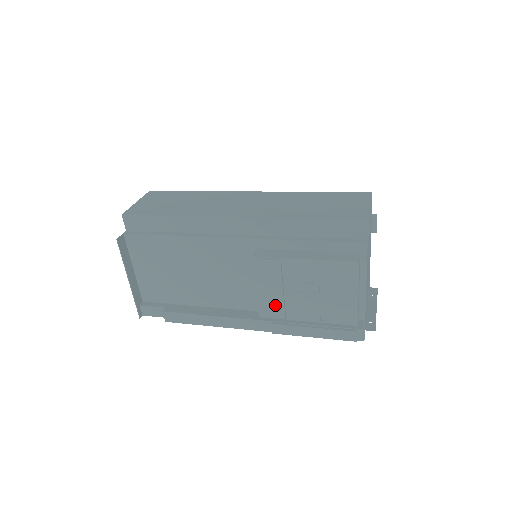
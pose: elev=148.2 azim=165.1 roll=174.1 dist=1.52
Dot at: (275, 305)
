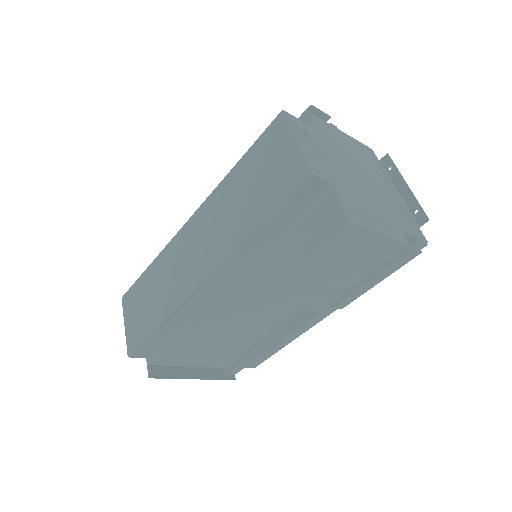
Dot at: (318, 301)
